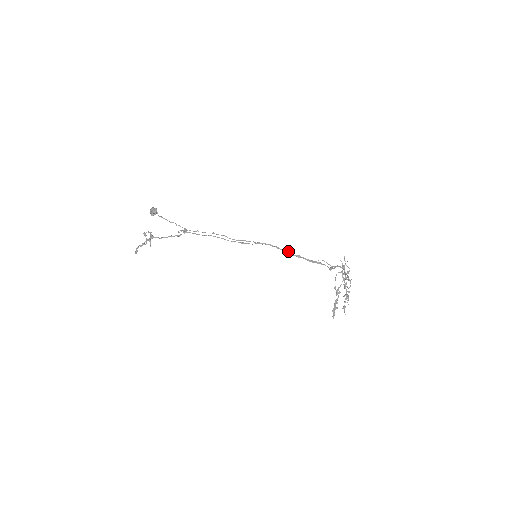
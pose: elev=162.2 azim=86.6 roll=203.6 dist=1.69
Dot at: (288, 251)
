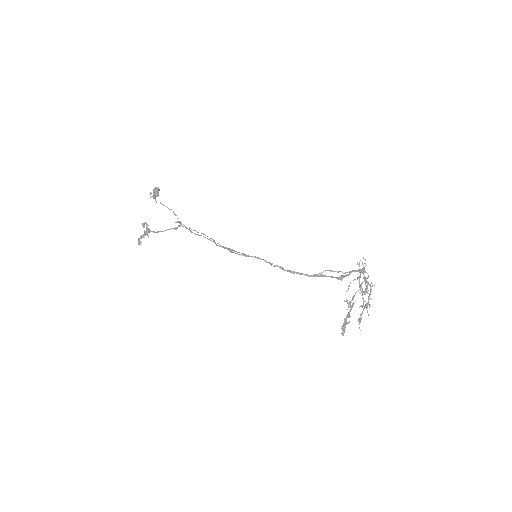
Dot at: (278, 266)
